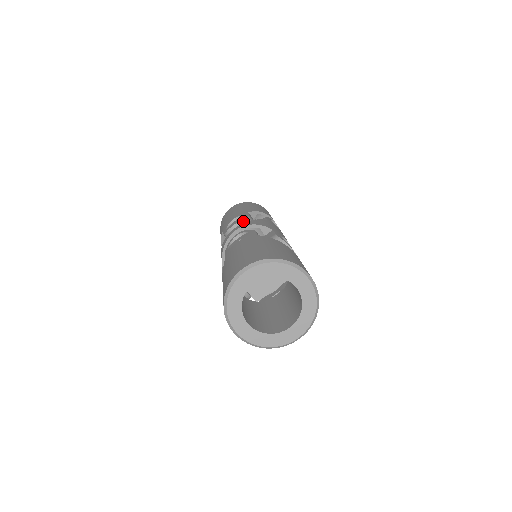
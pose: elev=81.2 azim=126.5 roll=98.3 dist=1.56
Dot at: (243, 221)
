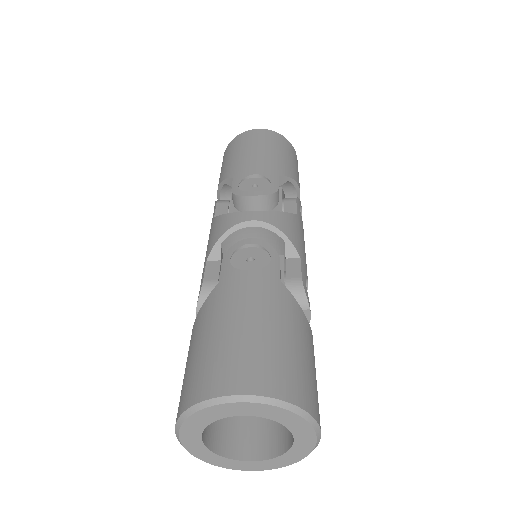
Dot at: (267, 197)
